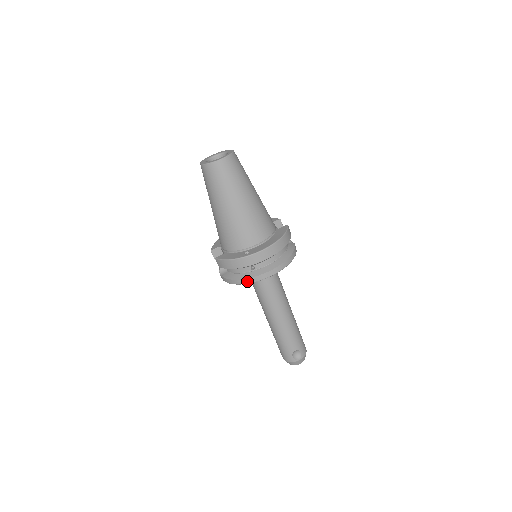
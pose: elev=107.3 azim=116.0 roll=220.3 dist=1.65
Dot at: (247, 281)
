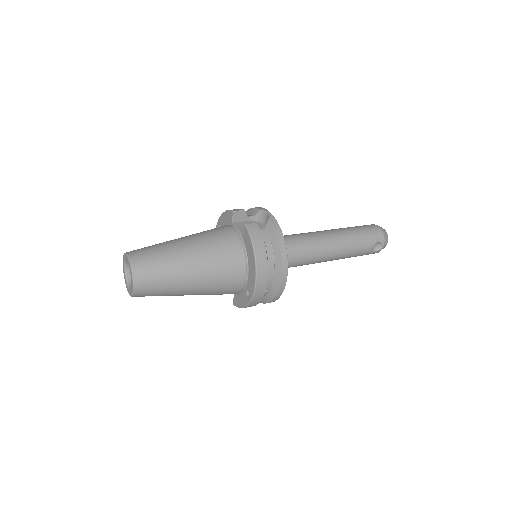
Dot at: (275, 300)
